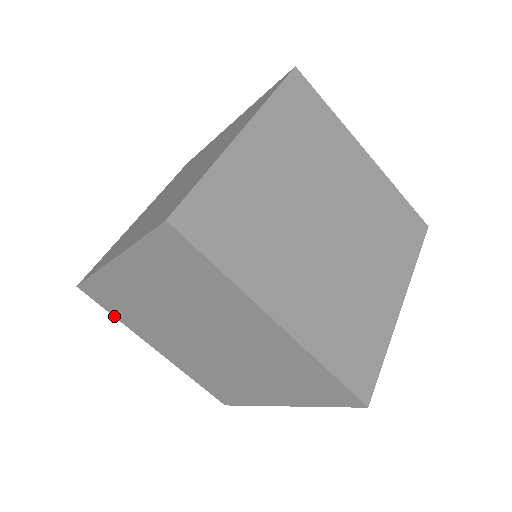
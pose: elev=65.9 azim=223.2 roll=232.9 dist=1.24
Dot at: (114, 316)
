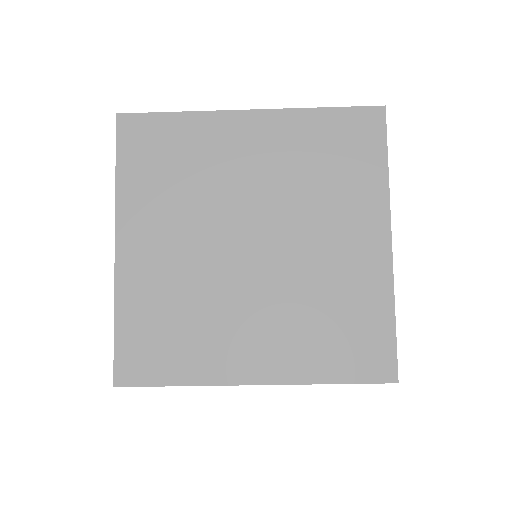
Dot at: occluded
